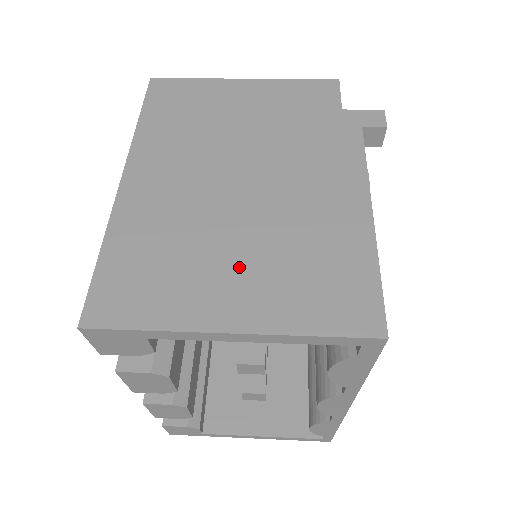
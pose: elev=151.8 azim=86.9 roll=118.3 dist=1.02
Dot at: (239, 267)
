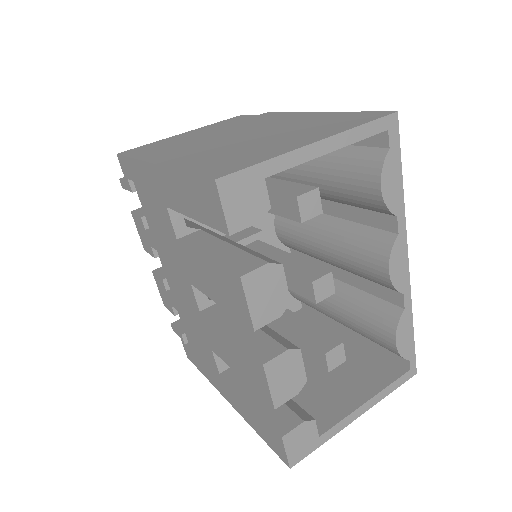
Dot at: (284, 138)
